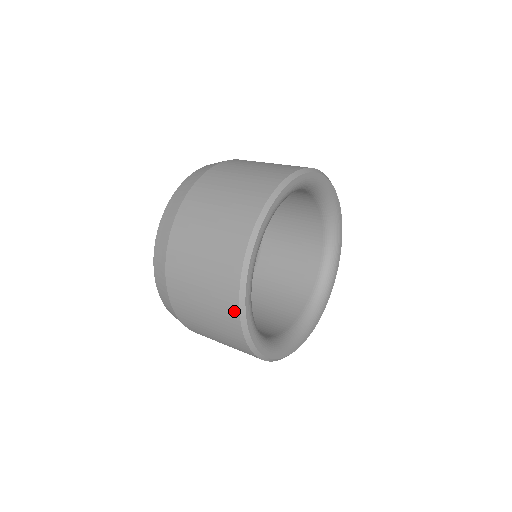
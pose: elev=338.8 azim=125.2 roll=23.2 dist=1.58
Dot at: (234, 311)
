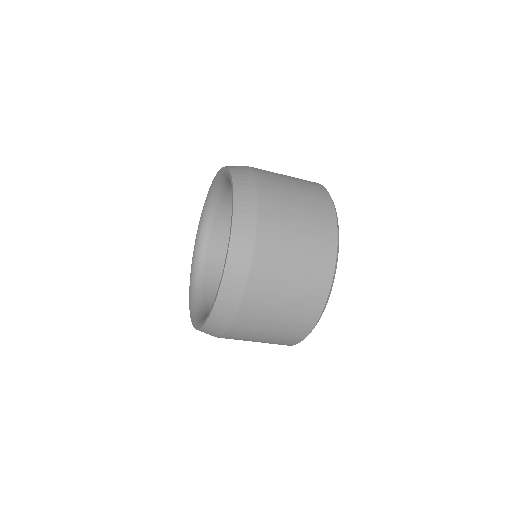
Dot at: (314, 182)
